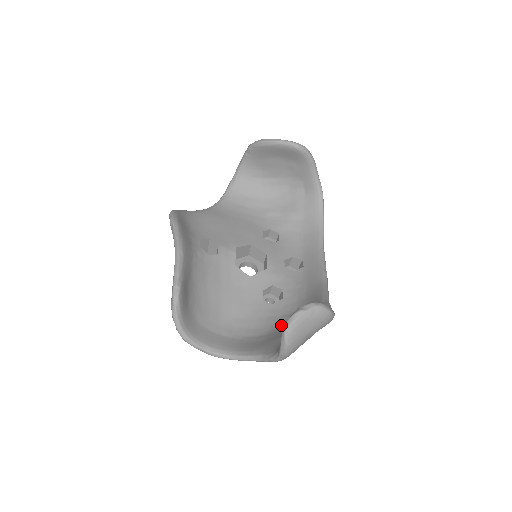
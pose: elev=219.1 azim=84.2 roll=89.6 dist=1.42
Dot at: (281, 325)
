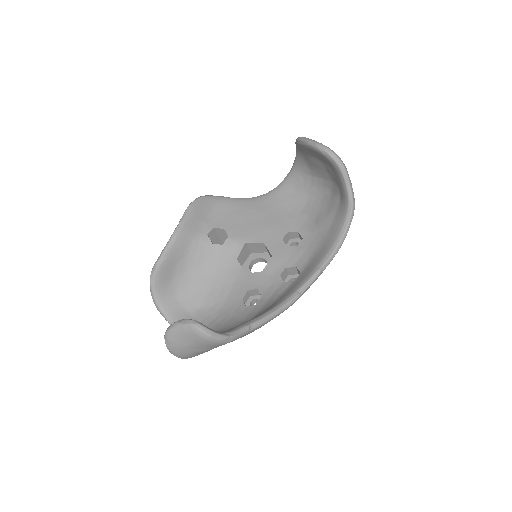
Dot at: occluded
